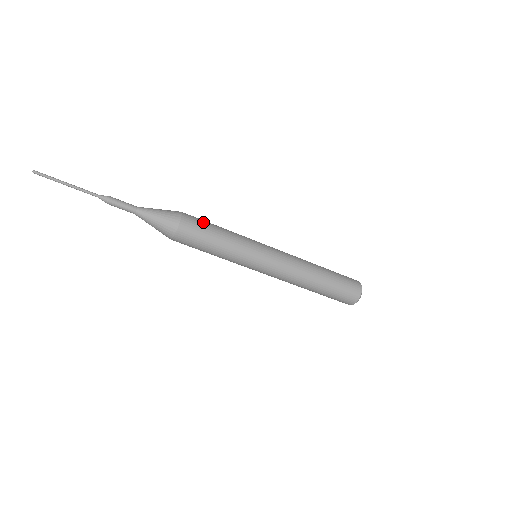
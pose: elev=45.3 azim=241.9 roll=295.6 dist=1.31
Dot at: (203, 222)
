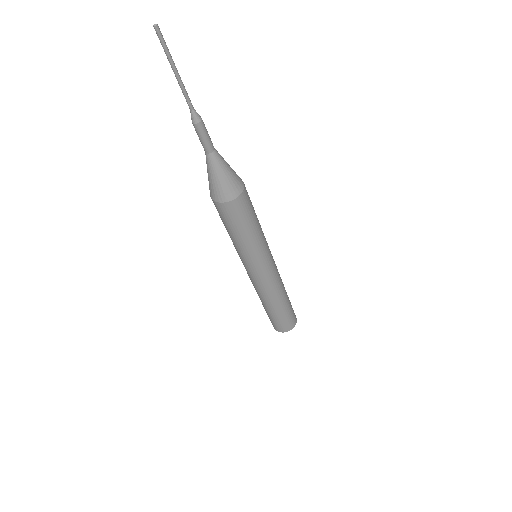
Dot at: (250, 211)
